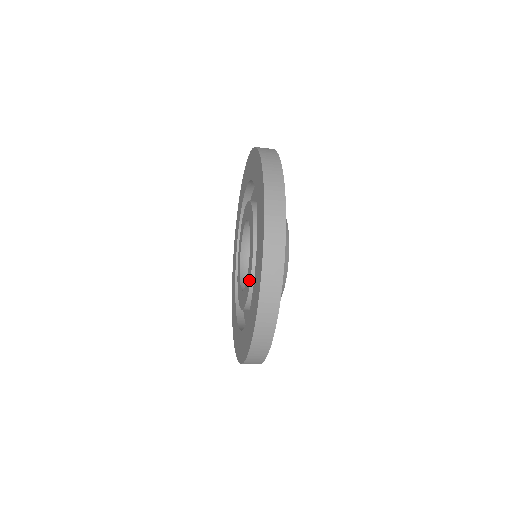
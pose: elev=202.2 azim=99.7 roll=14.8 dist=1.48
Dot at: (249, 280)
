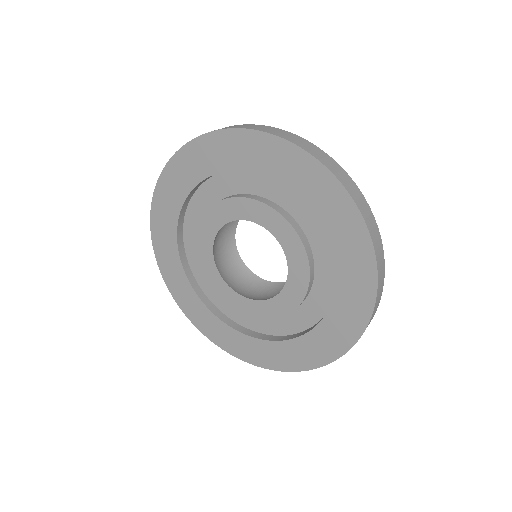
Dot at: (304, 269)
